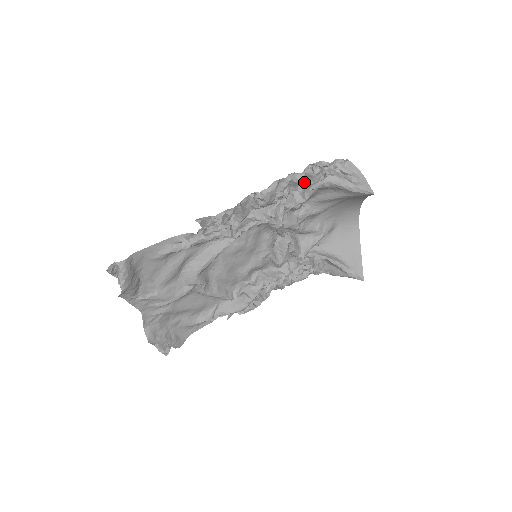
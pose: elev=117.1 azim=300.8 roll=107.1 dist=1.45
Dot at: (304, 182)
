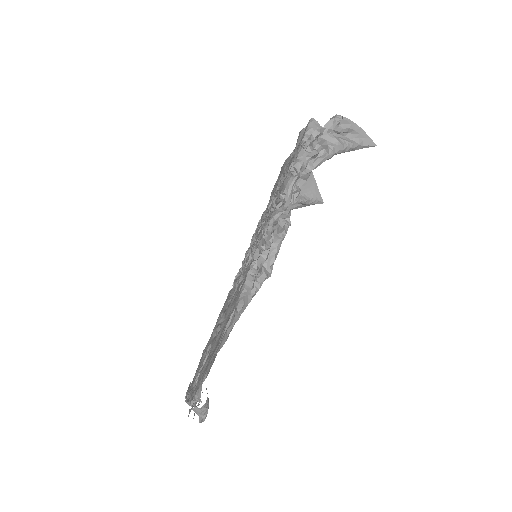
Dot at: occluded
